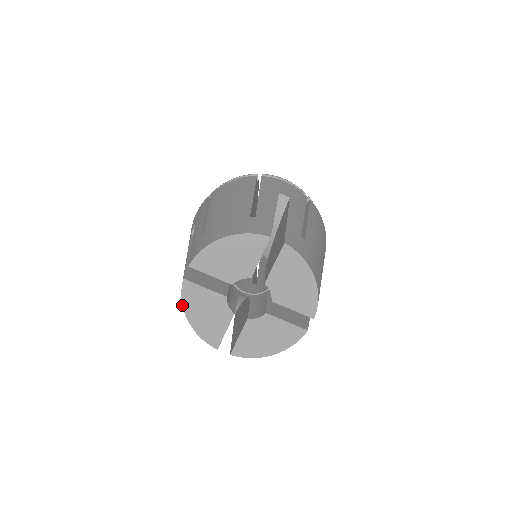
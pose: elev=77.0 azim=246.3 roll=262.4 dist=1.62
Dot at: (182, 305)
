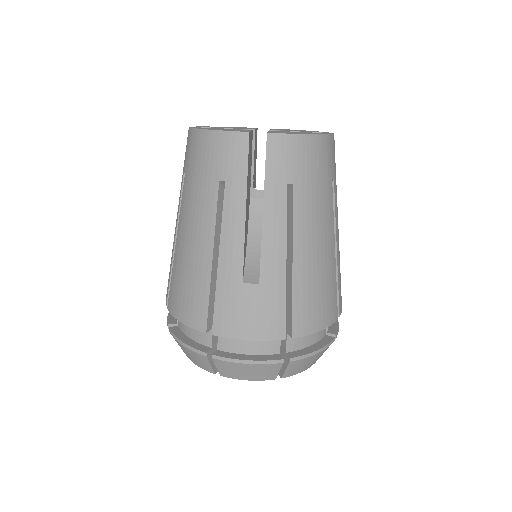
Dot at: (193, 128)
